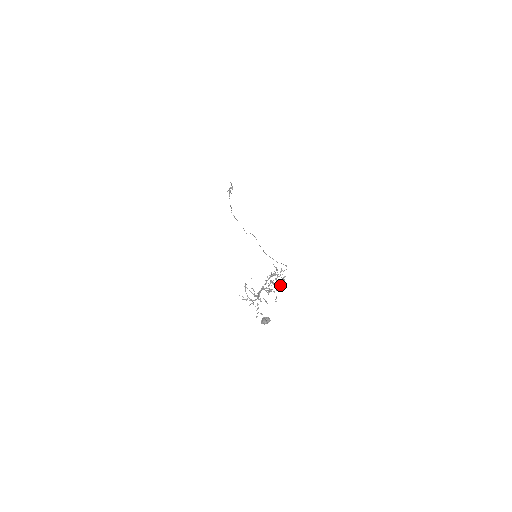
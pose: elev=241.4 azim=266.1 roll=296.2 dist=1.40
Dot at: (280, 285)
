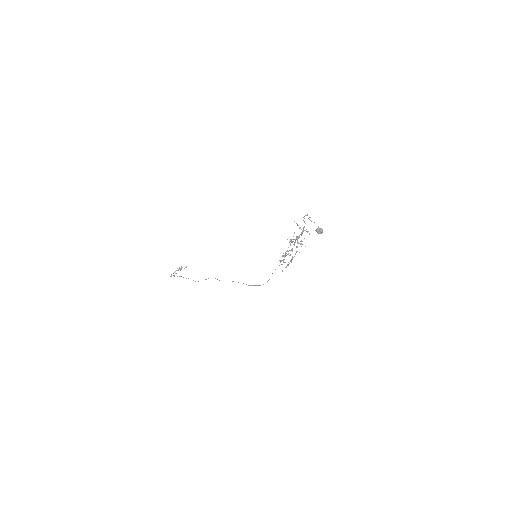
Dot at: occluded
